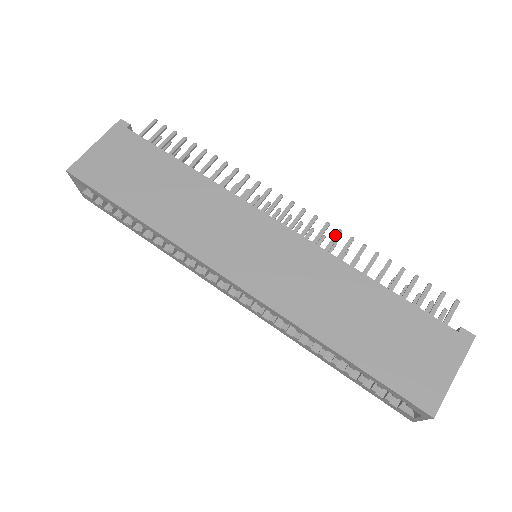
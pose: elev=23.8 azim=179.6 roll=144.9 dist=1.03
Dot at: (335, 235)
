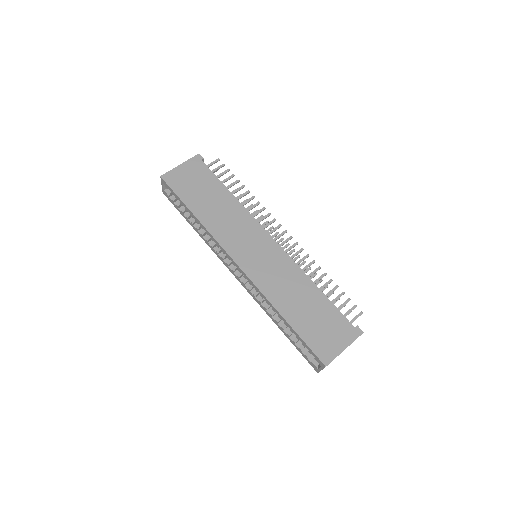
Dot at: (305, 257)
